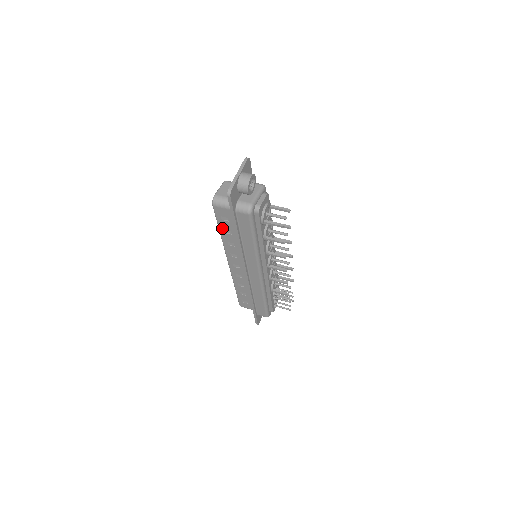
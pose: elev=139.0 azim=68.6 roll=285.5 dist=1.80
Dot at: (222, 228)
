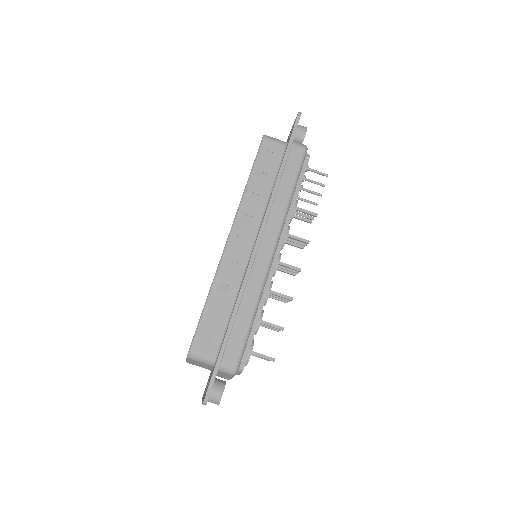
Dot at: occluded
